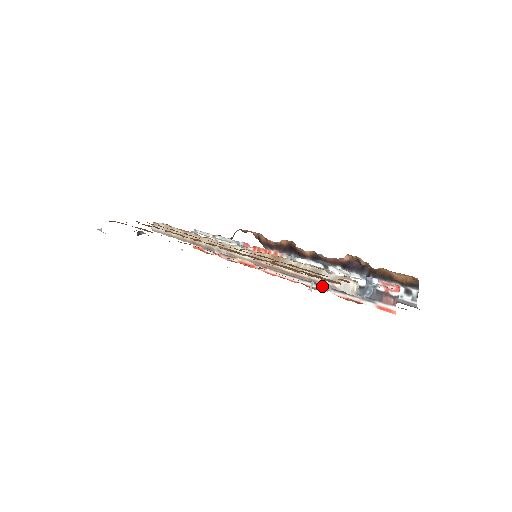
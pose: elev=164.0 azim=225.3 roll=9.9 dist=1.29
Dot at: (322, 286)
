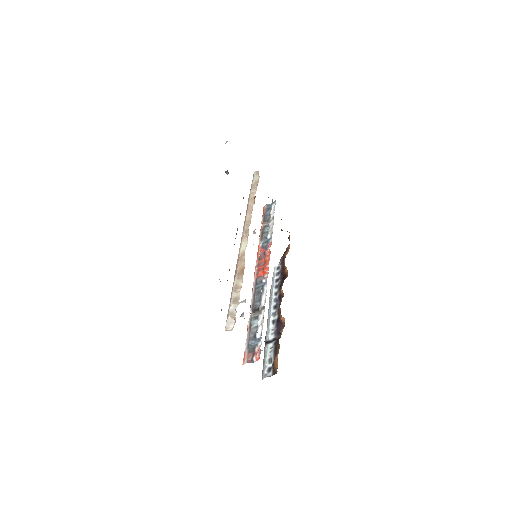
Dot at: (252, 310)
